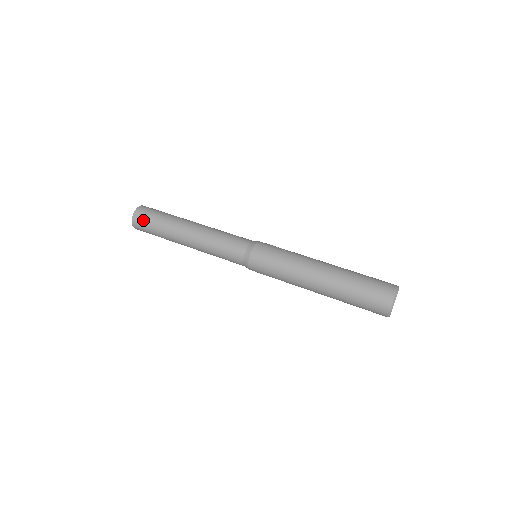
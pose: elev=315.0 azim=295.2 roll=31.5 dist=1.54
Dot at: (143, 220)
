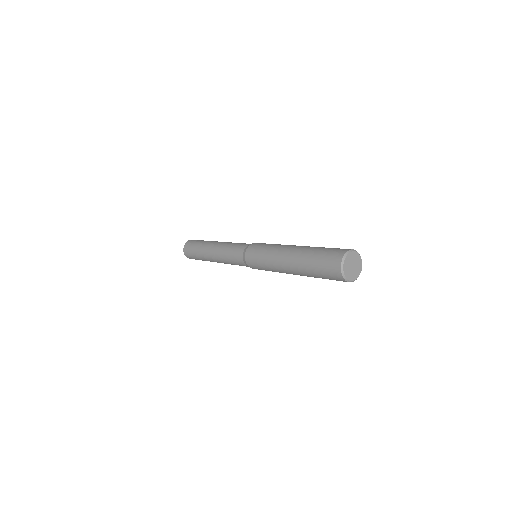
Dot at: occluded
